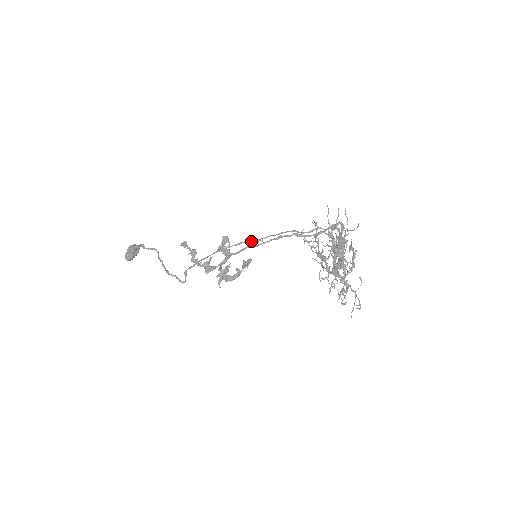
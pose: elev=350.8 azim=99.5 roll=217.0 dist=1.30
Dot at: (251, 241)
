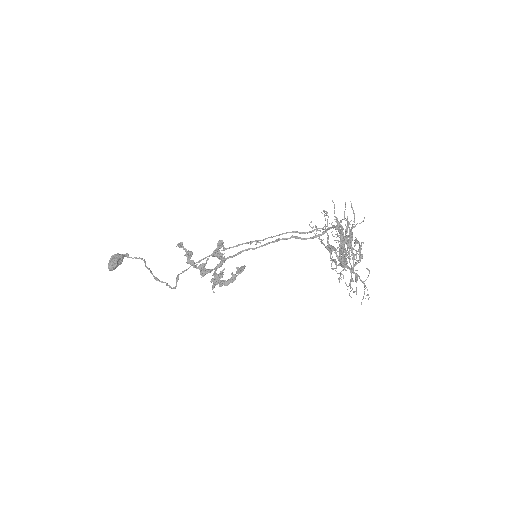
Dot at: (250, 242)
